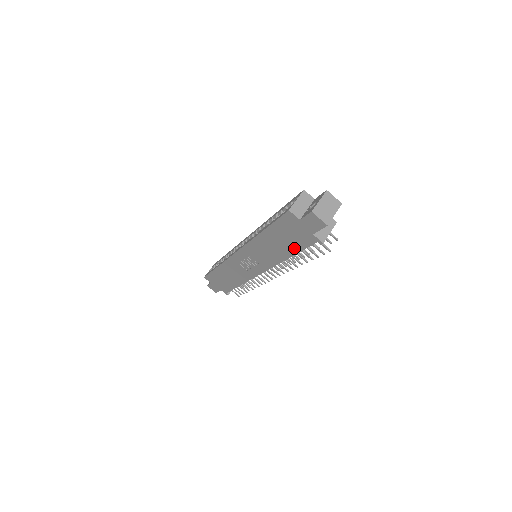
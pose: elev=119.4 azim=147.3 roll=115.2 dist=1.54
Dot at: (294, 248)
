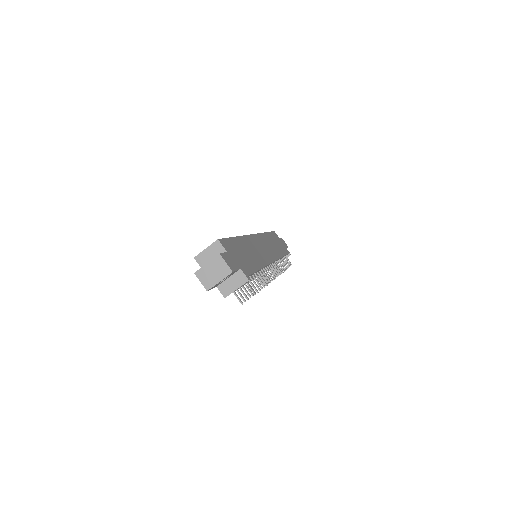
Dot at: occluded
